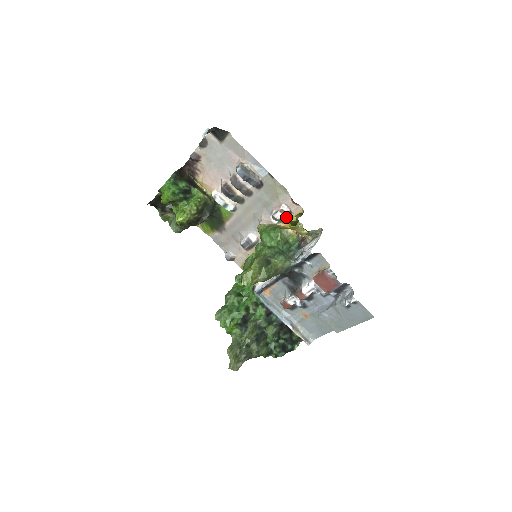
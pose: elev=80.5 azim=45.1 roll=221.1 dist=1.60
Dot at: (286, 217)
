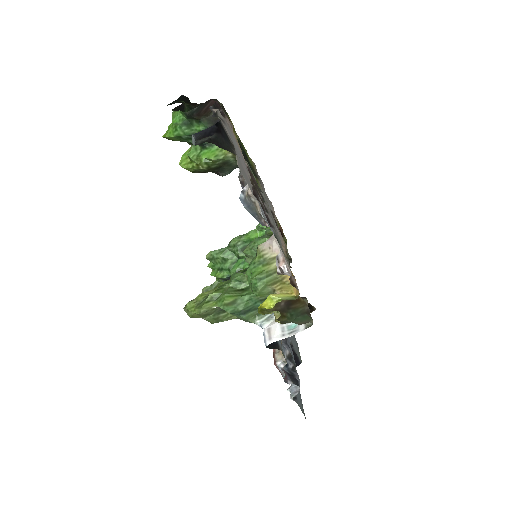
Dot at: (286, 274)
